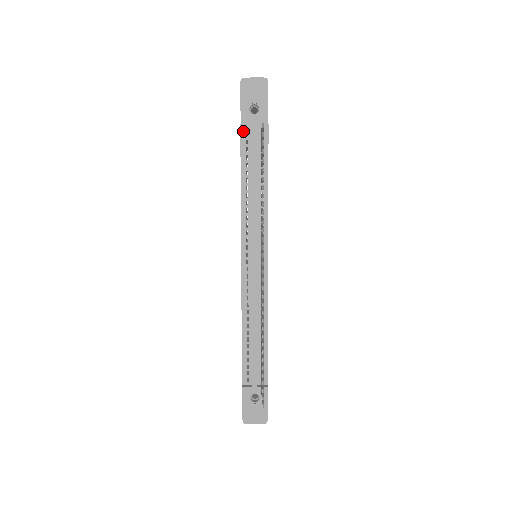
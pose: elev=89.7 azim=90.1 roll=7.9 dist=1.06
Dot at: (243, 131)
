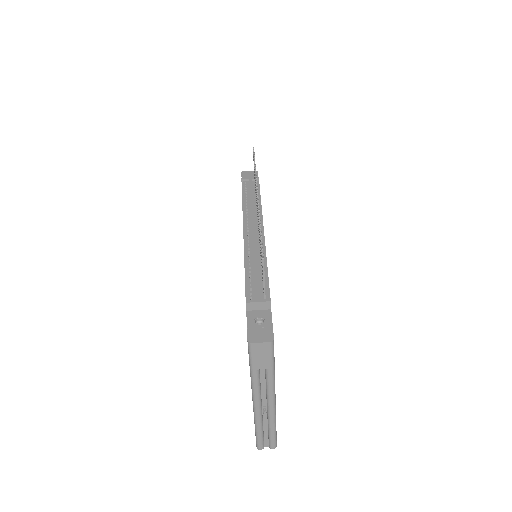
Dot at: (243, 182)
